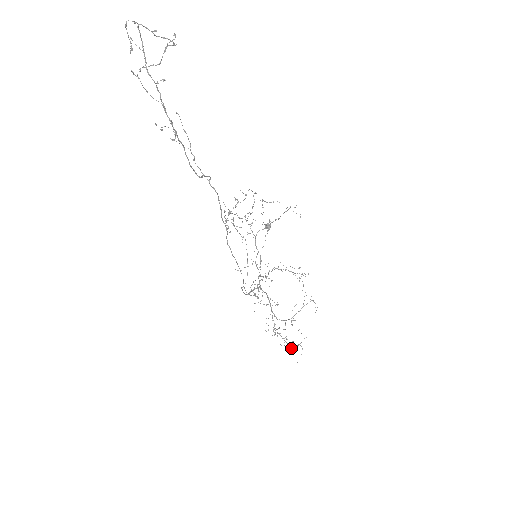
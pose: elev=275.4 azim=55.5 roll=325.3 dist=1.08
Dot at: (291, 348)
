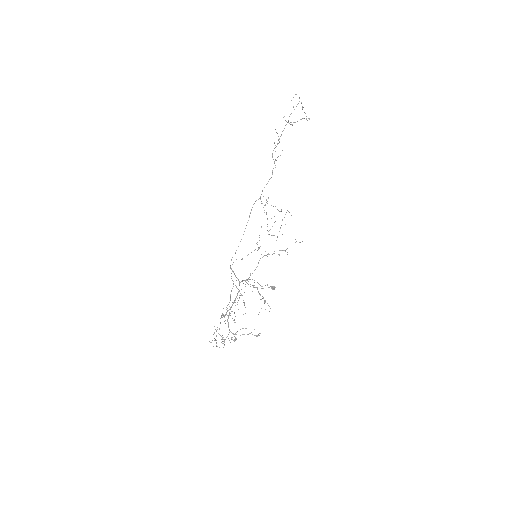
Dot at: occluded
